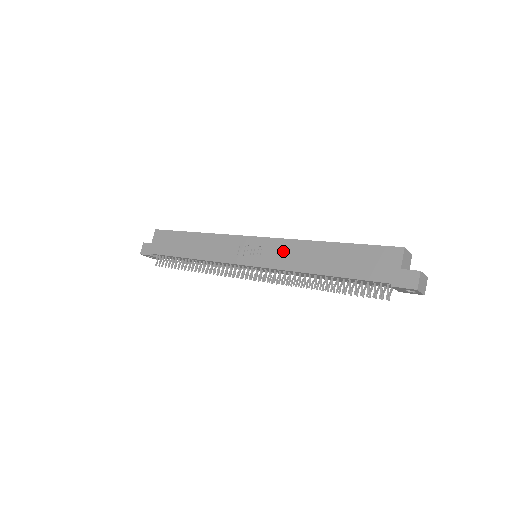
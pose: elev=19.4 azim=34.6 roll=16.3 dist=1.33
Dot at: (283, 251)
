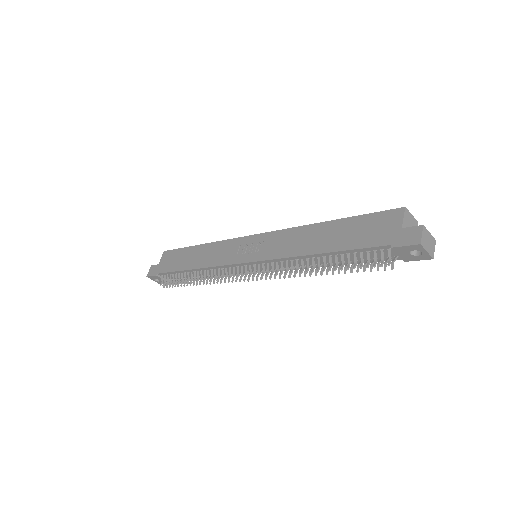
Dot at: (281, 241)
